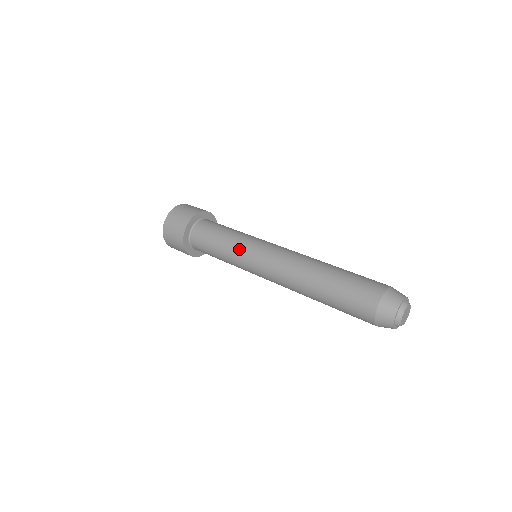
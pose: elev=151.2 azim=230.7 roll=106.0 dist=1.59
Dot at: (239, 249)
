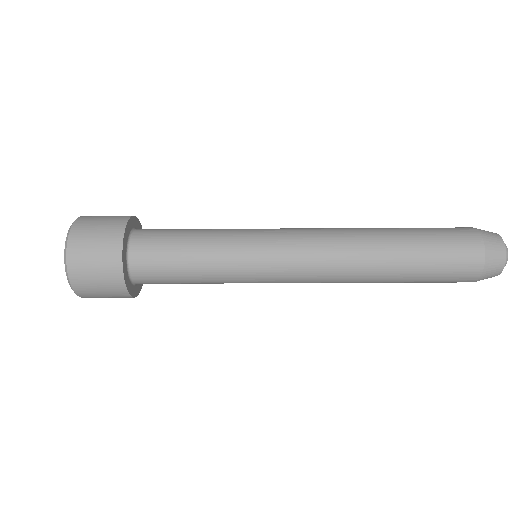
Dot at: occluded
